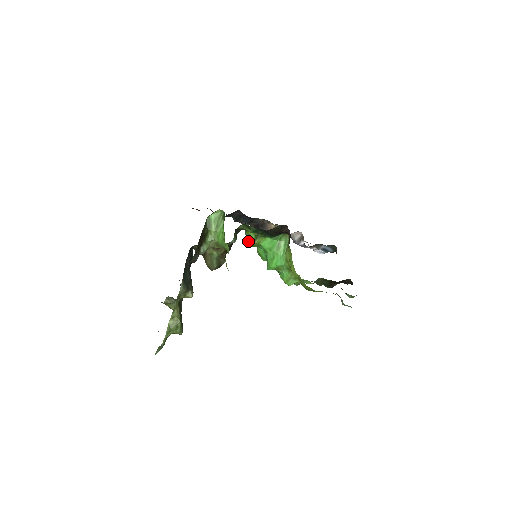
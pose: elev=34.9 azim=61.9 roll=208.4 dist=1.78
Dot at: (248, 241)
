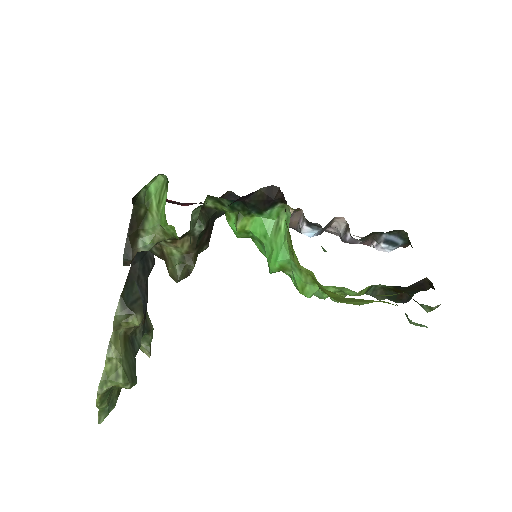
Dot at: occluded
